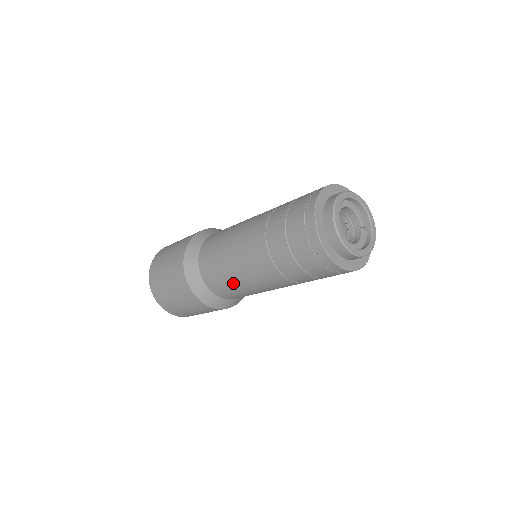
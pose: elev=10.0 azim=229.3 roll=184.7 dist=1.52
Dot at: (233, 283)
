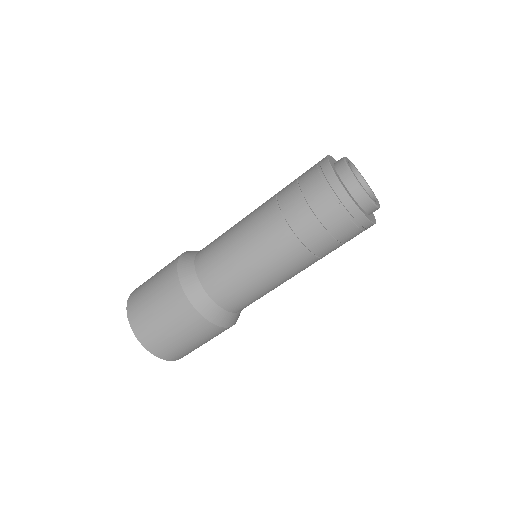
Dot at: (245, 281)
